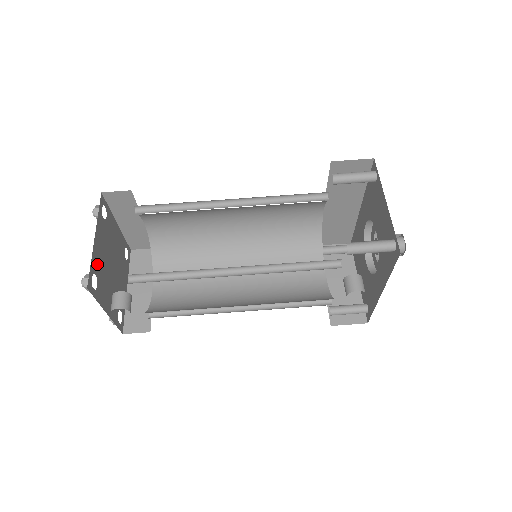
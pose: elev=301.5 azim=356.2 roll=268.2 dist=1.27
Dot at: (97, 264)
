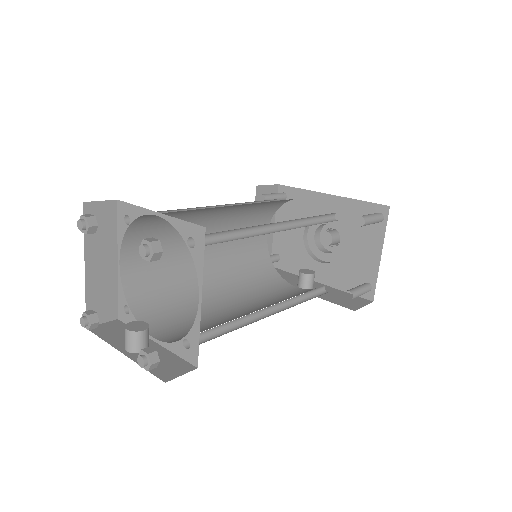
Dot at: occluded
